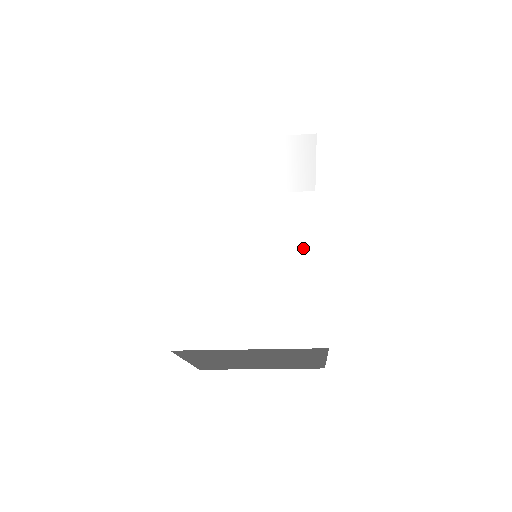
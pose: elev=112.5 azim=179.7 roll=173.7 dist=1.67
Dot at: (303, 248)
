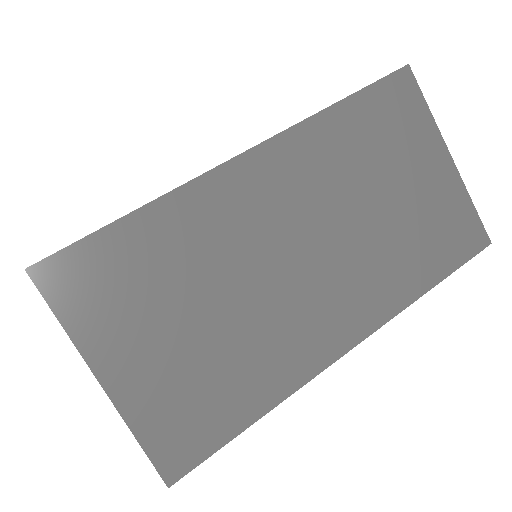
Dot at: occluded
